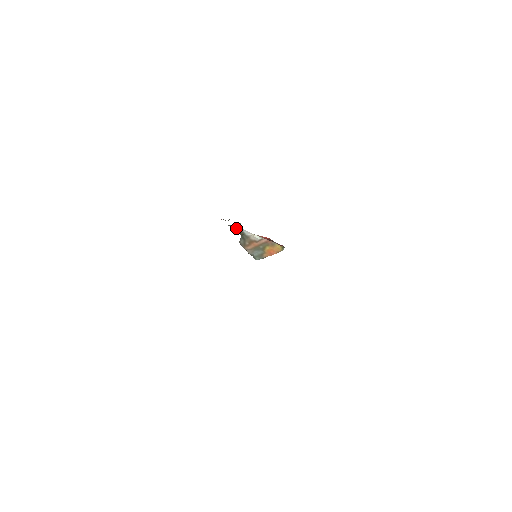
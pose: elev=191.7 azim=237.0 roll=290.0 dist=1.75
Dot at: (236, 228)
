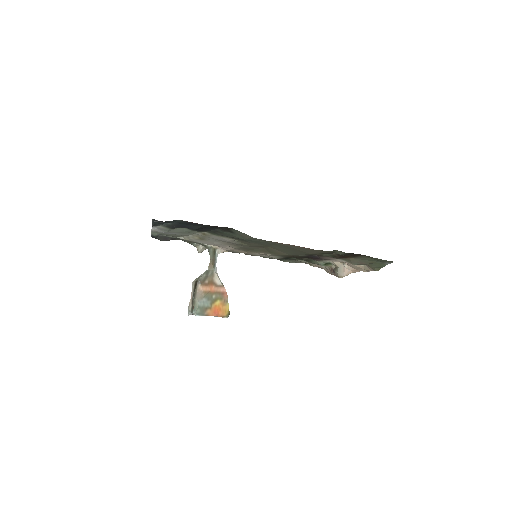
Dot at: (213, 255)
